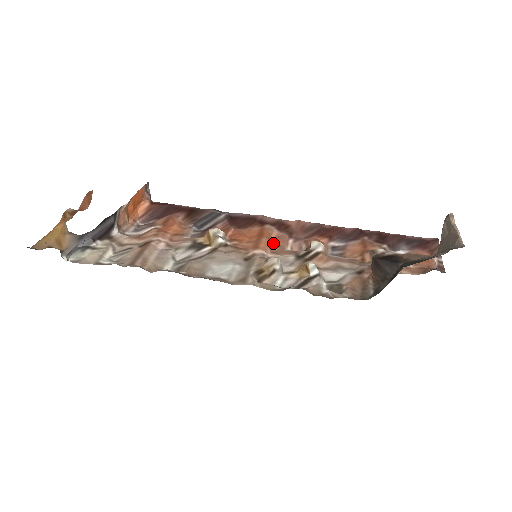
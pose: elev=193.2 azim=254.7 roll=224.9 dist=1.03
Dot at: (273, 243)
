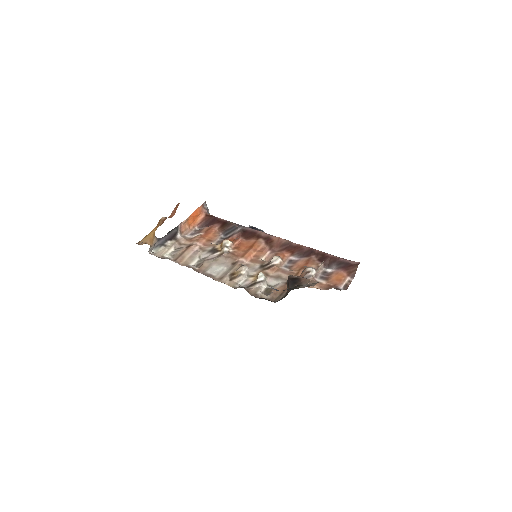
Dot at: (256, 253)
